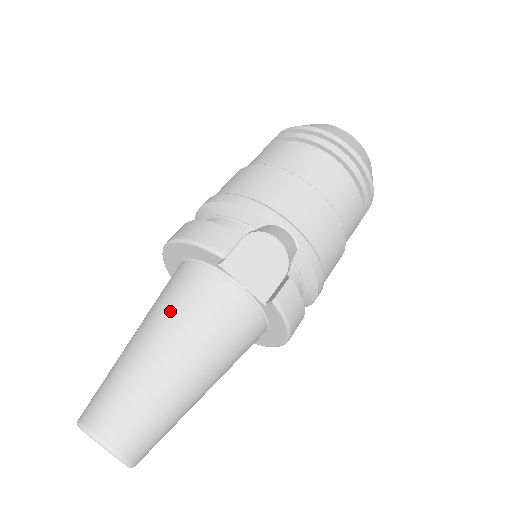
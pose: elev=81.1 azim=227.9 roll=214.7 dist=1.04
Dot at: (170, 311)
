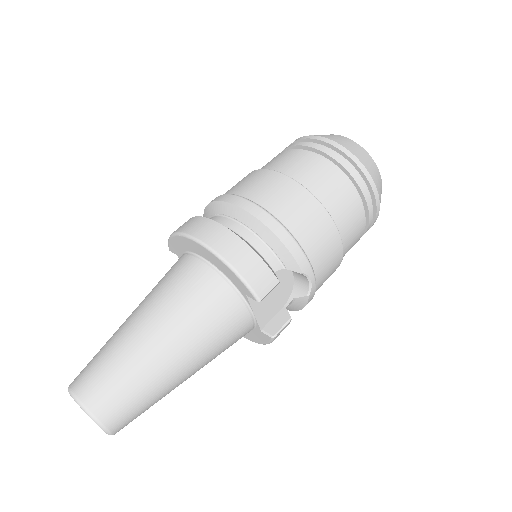
Dot at: (189, 322)
